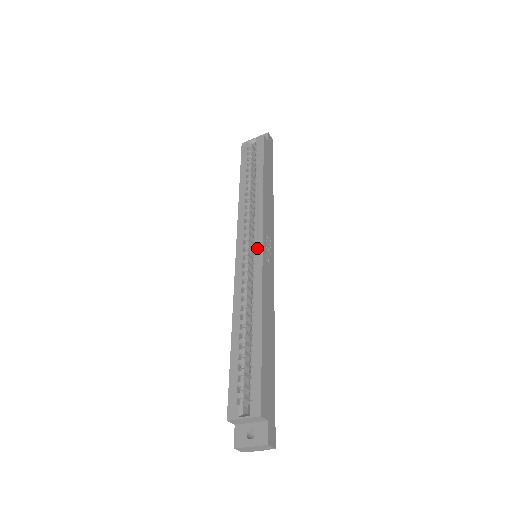
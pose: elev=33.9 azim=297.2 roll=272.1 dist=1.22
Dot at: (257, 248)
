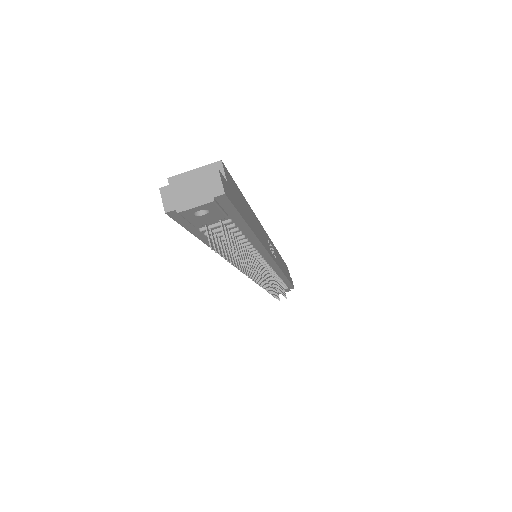
Dot at: occluded
